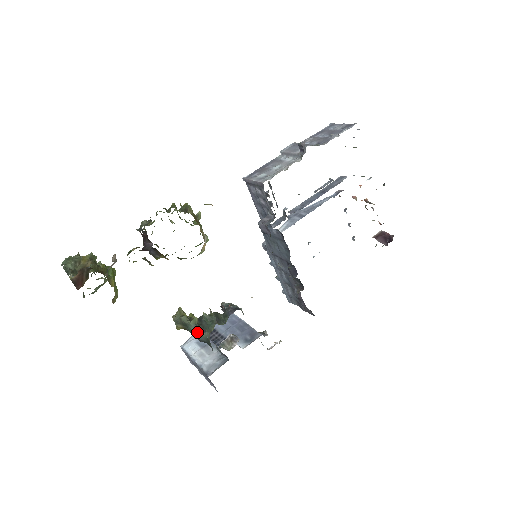
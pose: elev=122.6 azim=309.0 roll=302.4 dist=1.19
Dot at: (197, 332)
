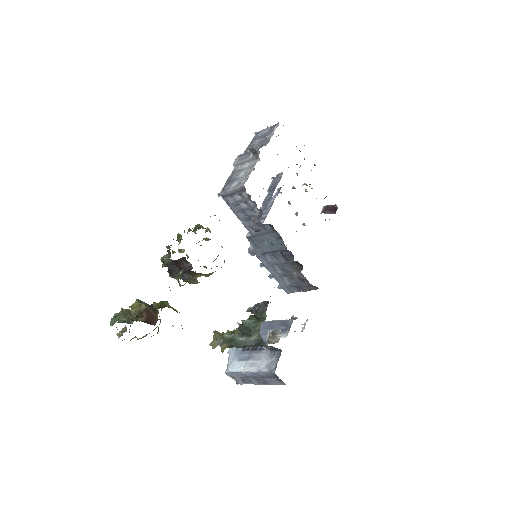
Dot at: (245, 339)
